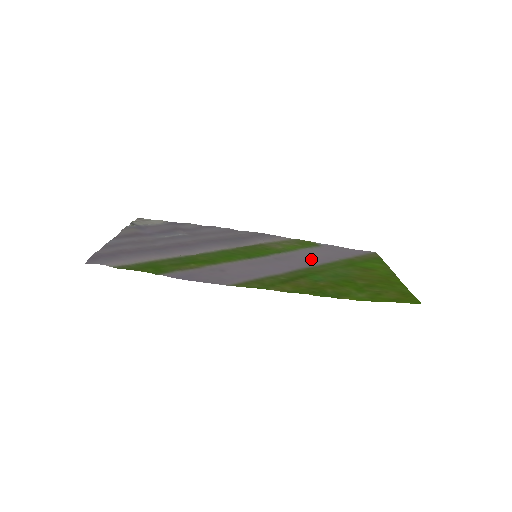
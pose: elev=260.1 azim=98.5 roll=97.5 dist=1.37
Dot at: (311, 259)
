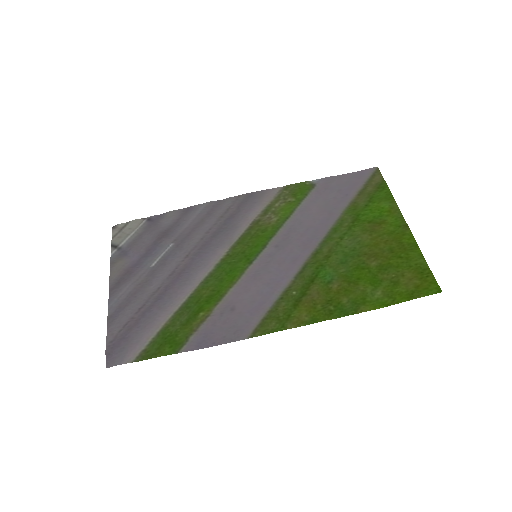
Dot at: (312, 226)
